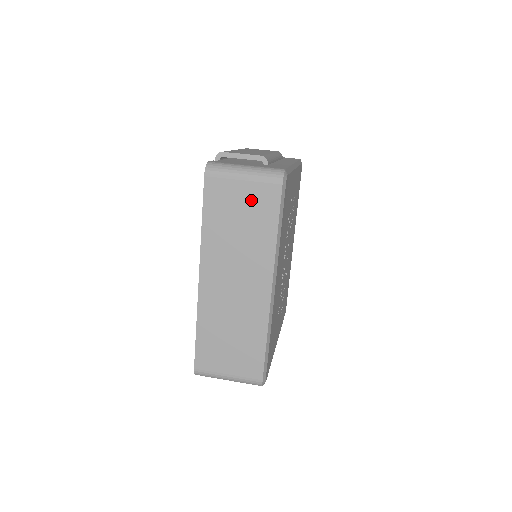
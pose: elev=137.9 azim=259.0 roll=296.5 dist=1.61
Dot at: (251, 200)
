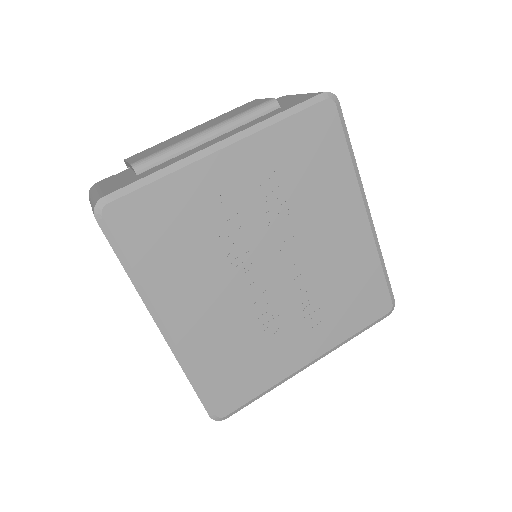
Dot at: occluded
